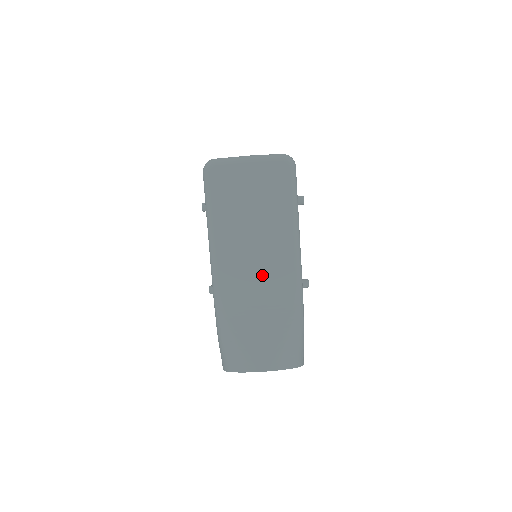
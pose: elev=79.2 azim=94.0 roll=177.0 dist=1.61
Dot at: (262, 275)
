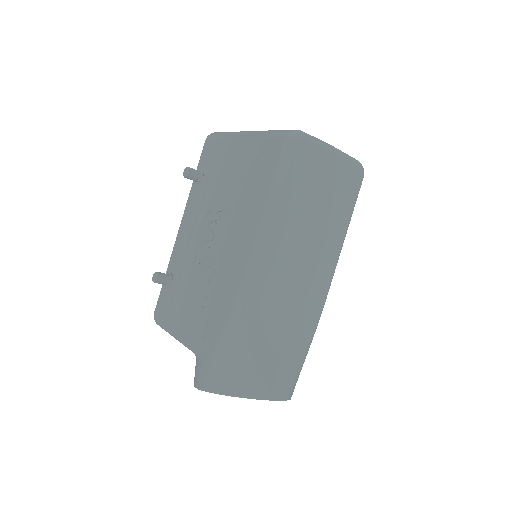
Dot at: (299, 284)
